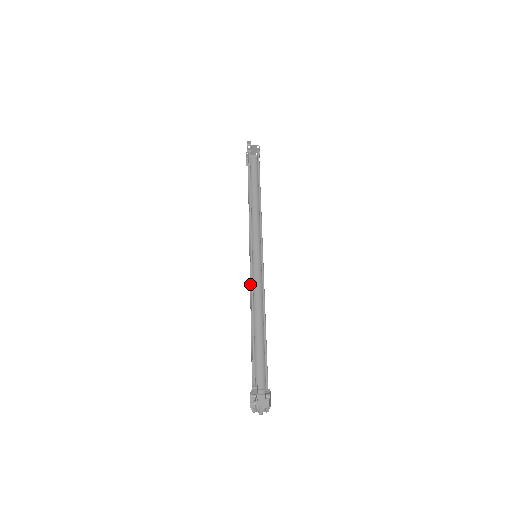
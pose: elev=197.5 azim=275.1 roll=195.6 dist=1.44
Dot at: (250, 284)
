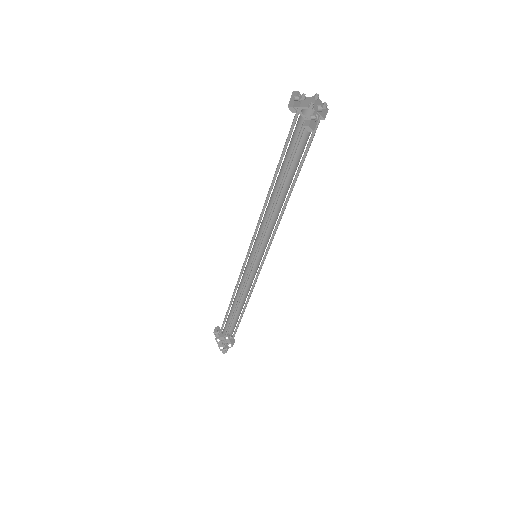
Dot at: (240, 273)
